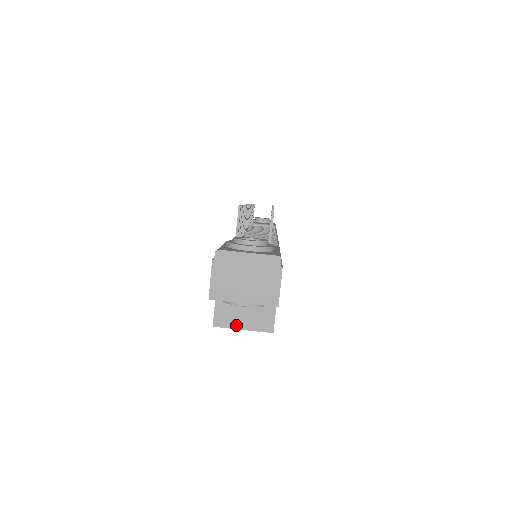
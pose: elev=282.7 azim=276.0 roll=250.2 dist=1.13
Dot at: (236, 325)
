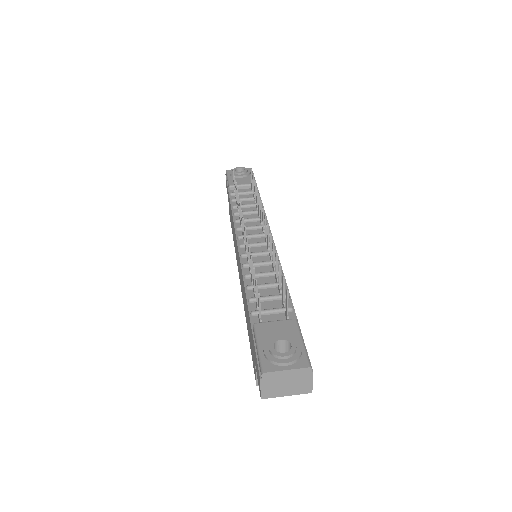
Dot at: occluded
